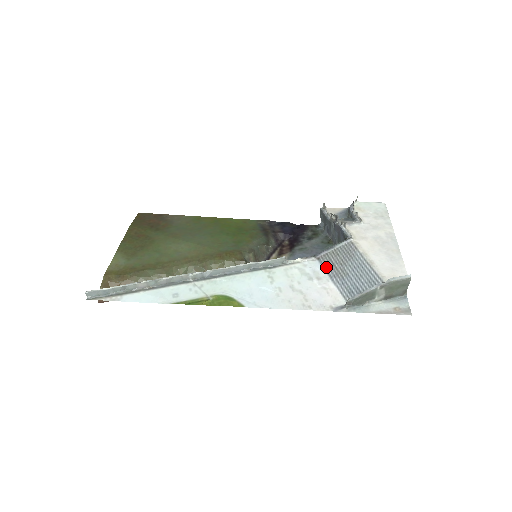
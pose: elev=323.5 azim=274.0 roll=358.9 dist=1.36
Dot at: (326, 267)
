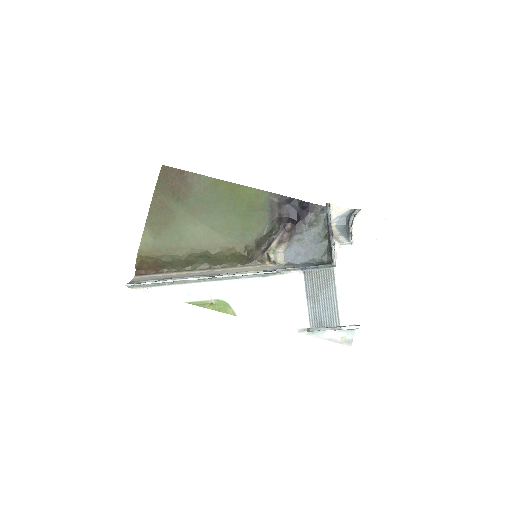
Dot at: (307, 285)
